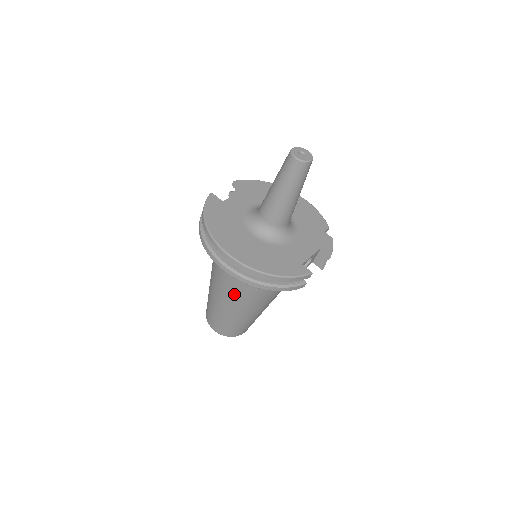
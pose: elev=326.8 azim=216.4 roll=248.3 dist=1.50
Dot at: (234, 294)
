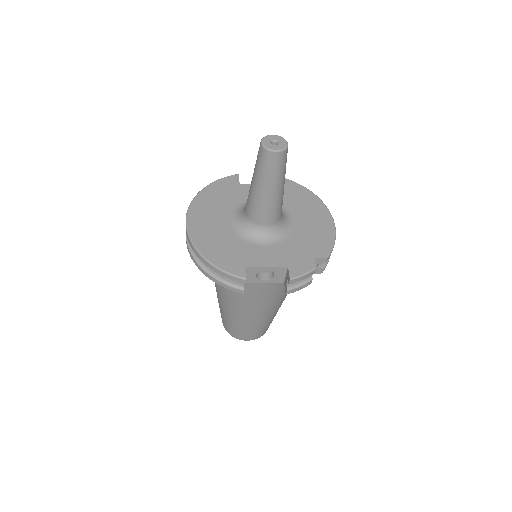
Dot at: occluded
